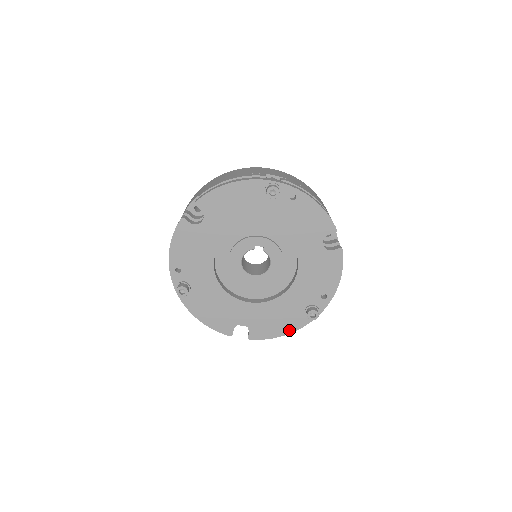
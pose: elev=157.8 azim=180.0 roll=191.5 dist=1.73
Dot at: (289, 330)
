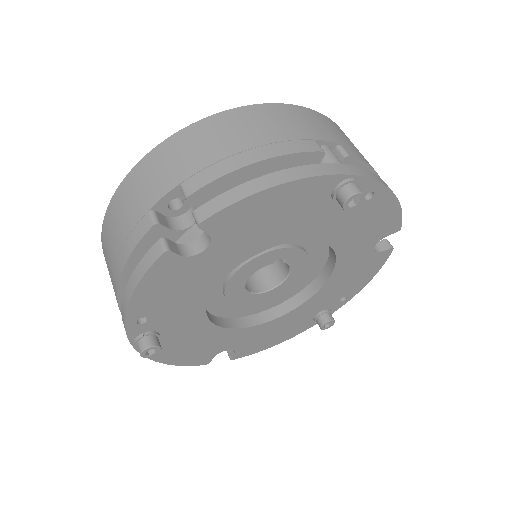
Dot at: (286, 338)
